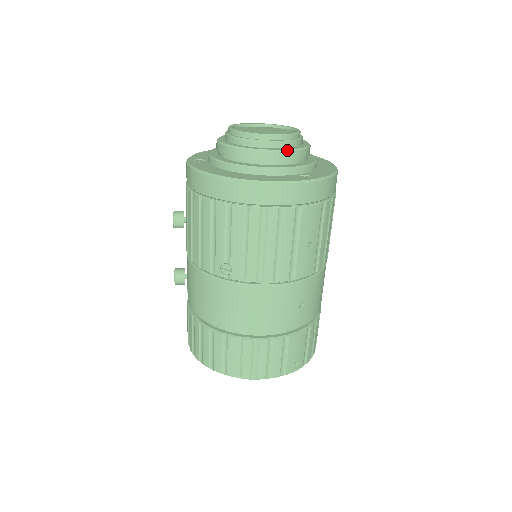
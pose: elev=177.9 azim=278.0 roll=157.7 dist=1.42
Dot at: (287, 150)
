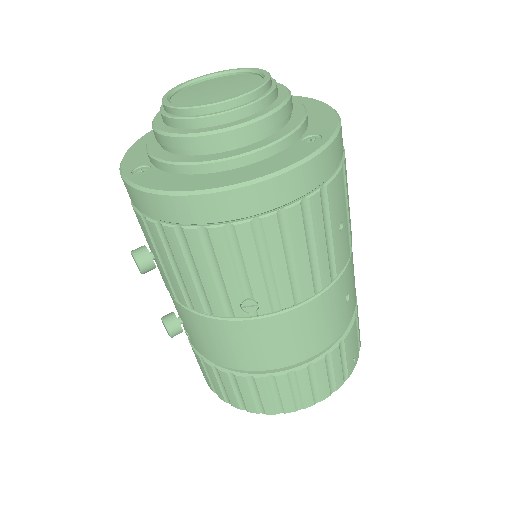
Dot at: (273, 110)
